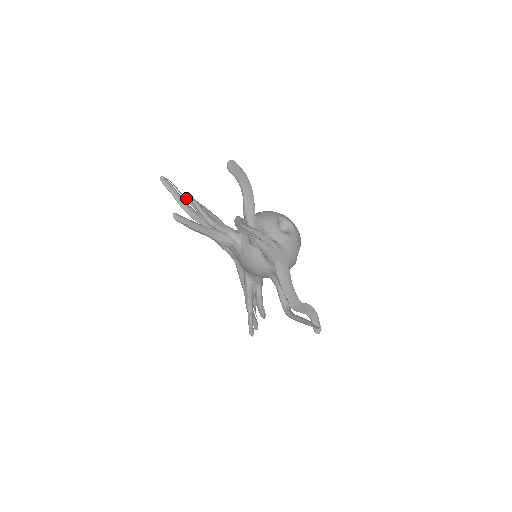
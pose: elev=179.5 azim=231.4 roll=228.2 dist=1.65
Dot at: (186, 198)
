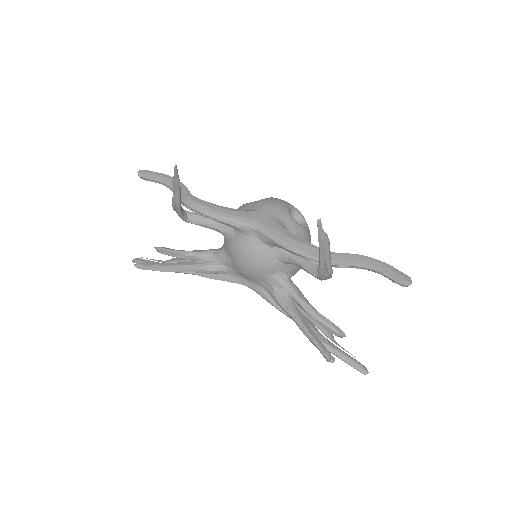
Dot at: (162, 261)
